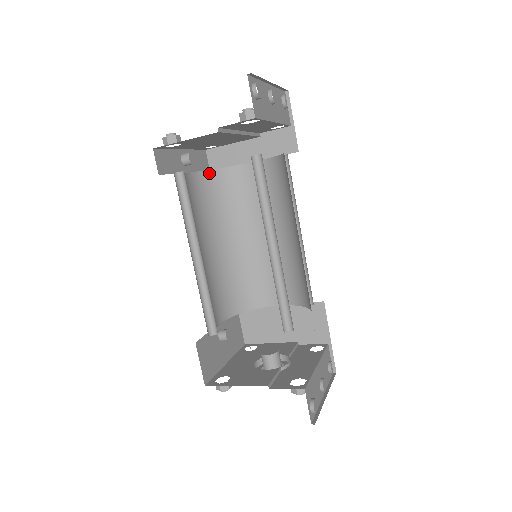
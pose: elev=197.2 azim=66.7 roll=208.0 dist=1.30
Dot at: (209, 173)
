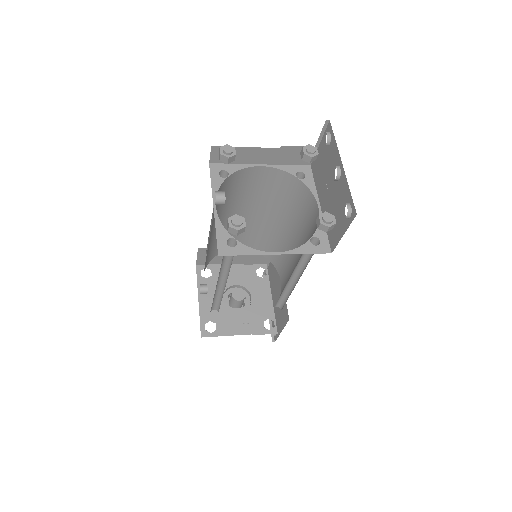
Dot at: (222, 185)
